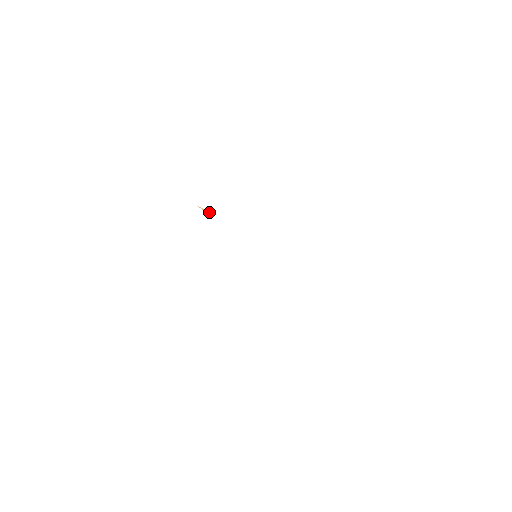
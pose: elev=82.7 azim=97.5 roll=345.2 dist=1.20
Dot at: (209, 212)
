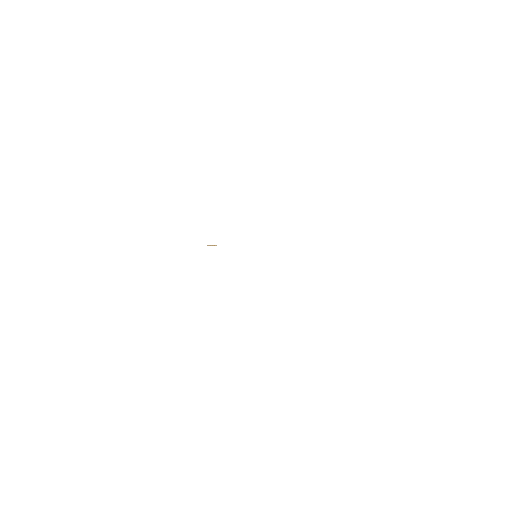
Dot at: (216, 245)
